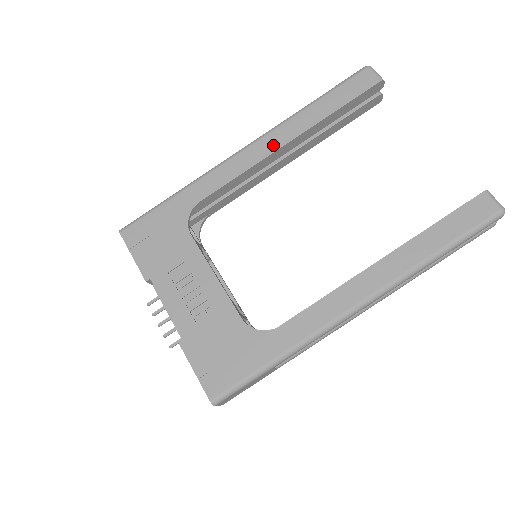
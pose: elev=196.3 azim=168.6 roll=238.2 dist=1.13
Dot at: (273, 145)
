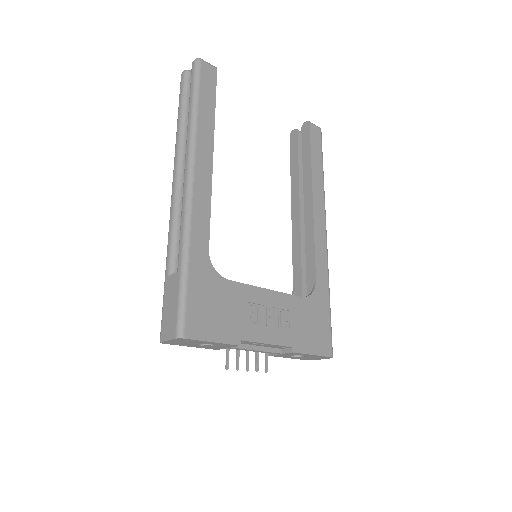
Dot at: (207, 163)
